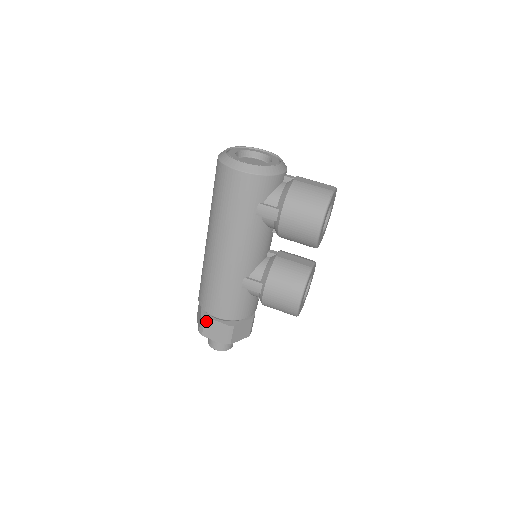
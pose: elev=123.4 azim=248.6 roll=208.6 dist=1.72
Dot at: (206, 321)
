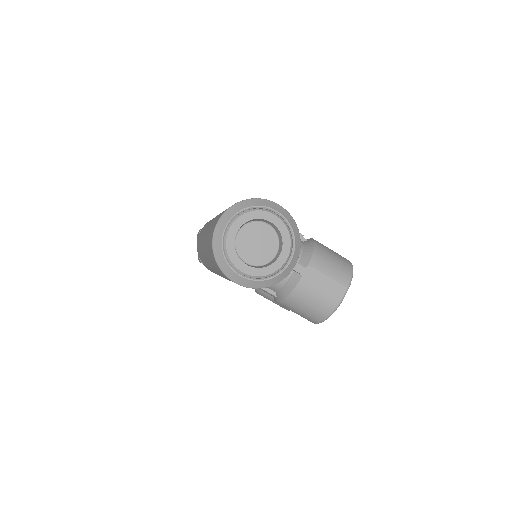
Dot at: occluded
